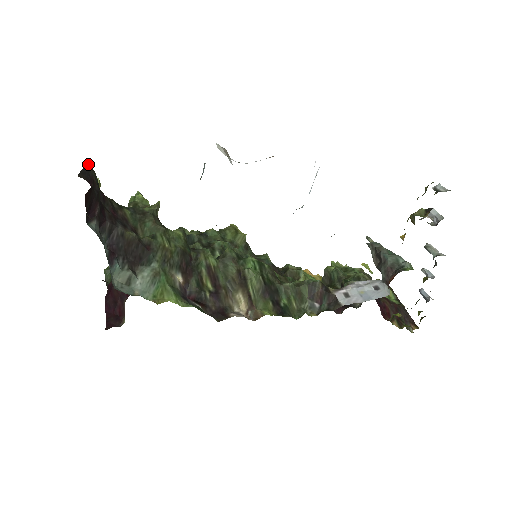
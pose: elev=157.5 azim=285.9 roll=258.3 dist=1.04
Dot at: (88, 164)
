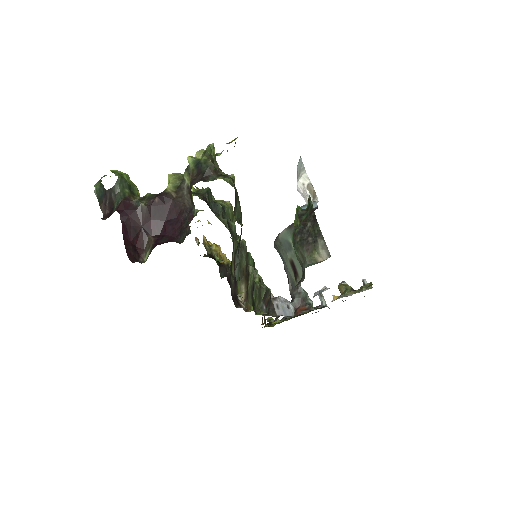
Dot at: occluded
